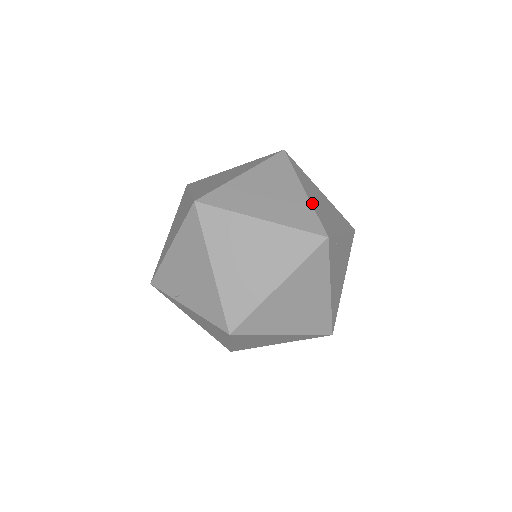
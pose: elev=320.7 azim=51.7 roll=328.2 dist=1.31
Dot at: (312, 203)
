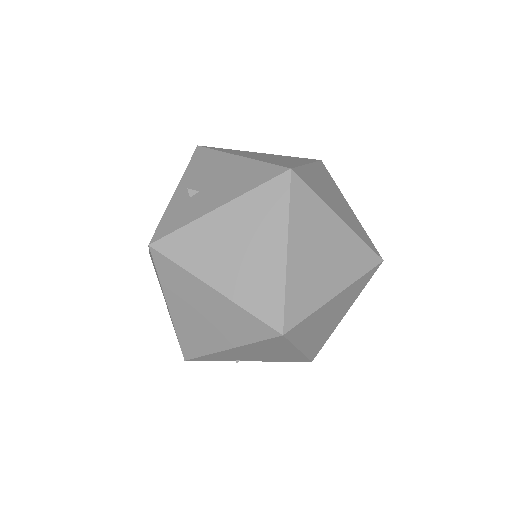
Dot at: (352, 228)
